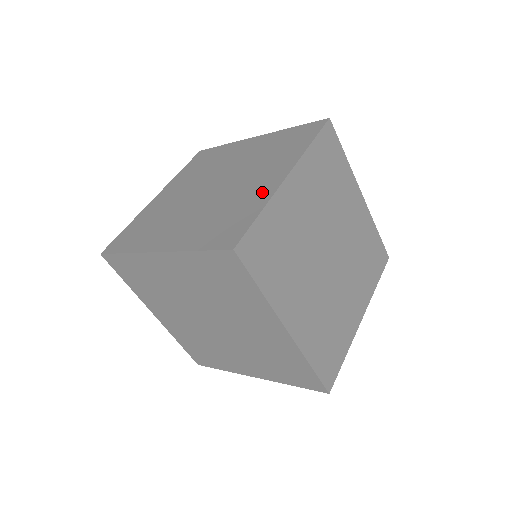
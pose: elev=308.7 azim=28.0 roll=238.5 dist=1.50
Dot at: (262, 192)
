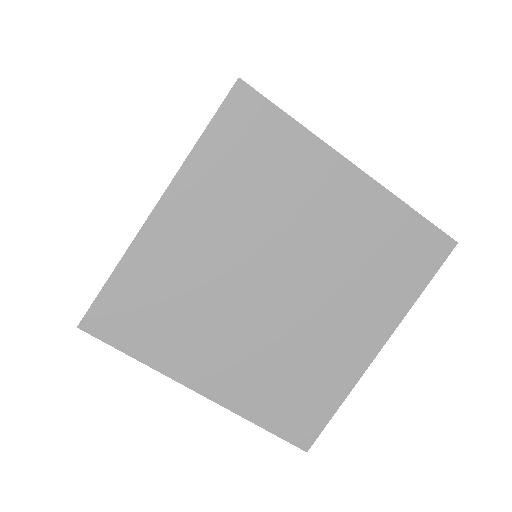
Dot at: occluded
